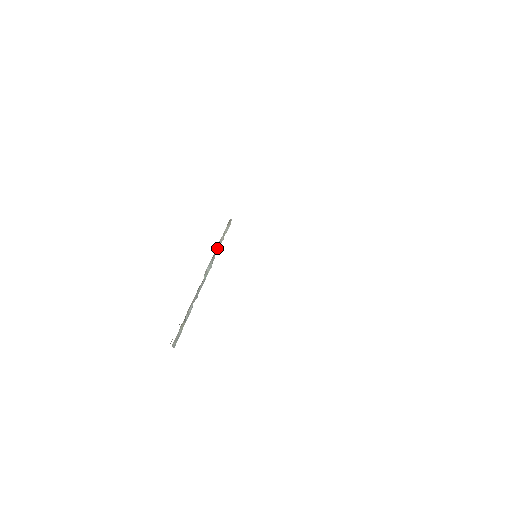
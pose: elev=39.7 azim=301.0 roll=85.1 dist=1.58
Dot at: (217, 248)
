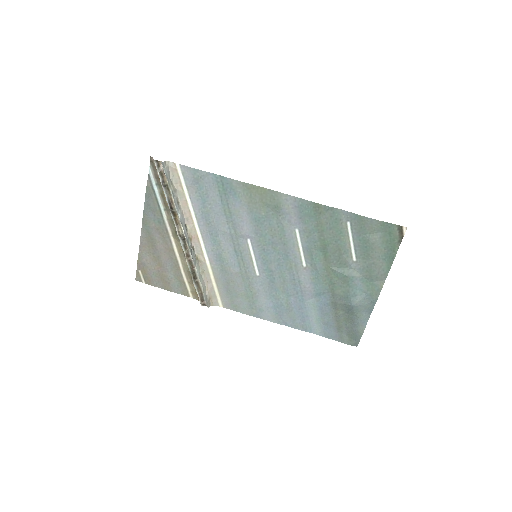
Dot at: (201, 271)
